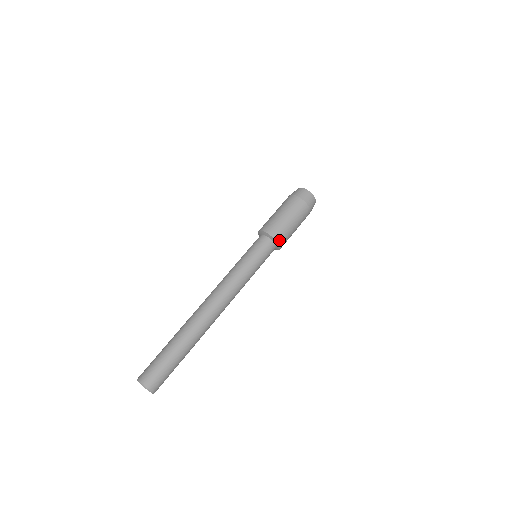
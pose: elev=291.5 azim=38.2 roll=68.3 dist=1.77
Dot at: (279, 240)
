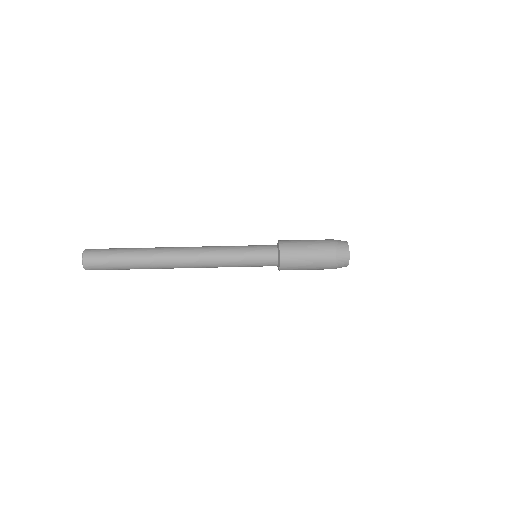
Dot at: (283, 261)
